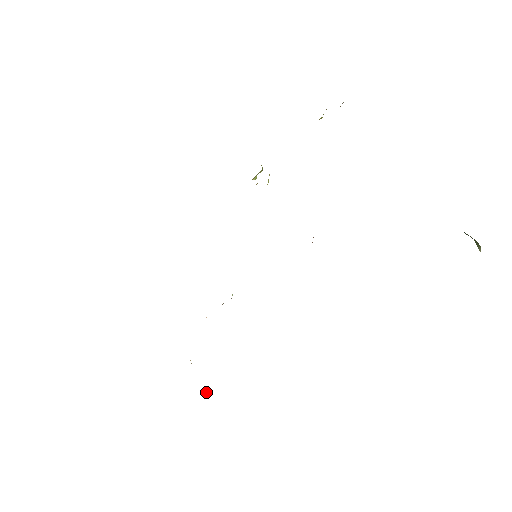
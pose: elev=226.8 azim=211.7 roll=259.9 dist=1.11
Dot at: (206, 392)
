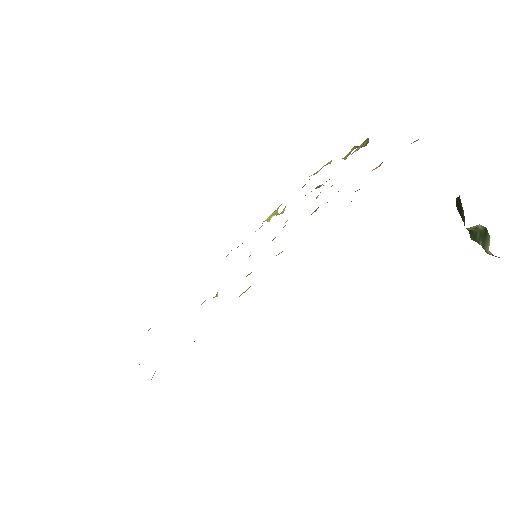
Dot at: occluded
